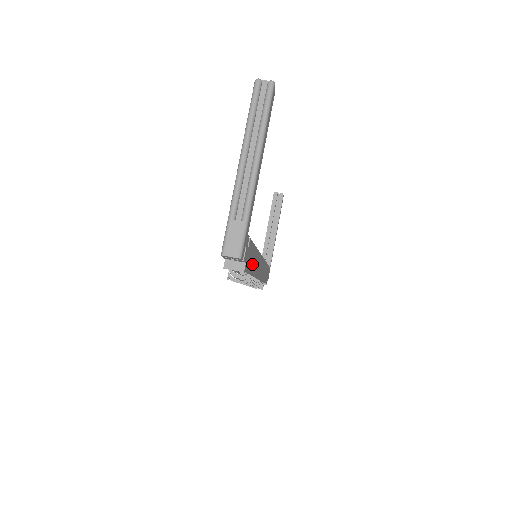
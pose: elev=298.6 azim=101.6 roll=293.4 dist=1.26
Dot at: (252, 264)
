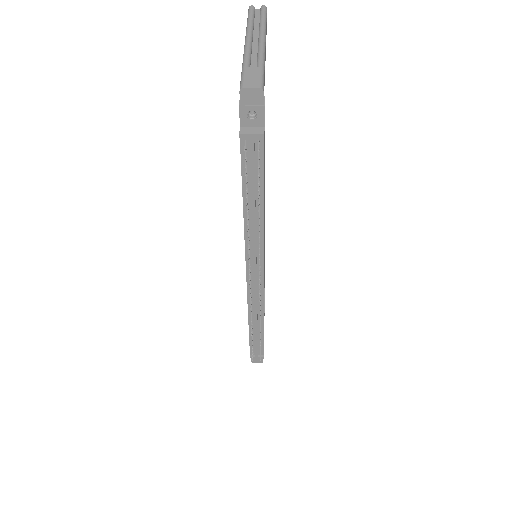
Dot at: (264, 184)
